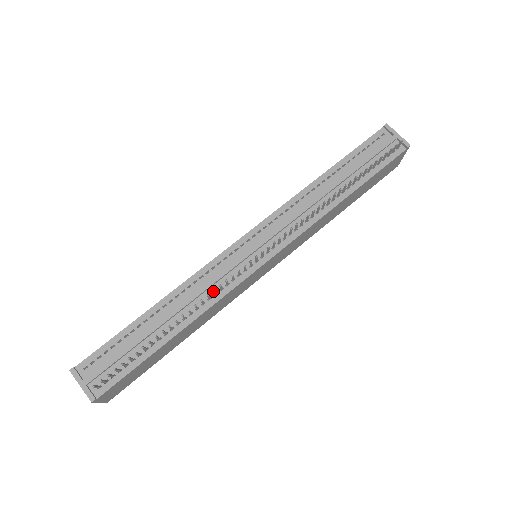
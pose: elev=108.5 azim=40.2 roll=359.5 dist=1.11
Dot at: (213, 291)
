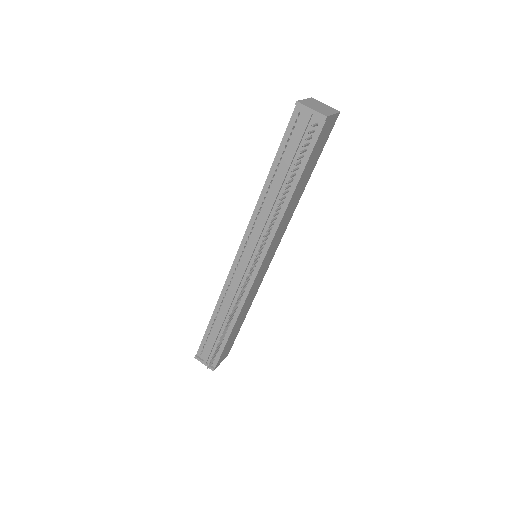
Dot at: (235, 303)
